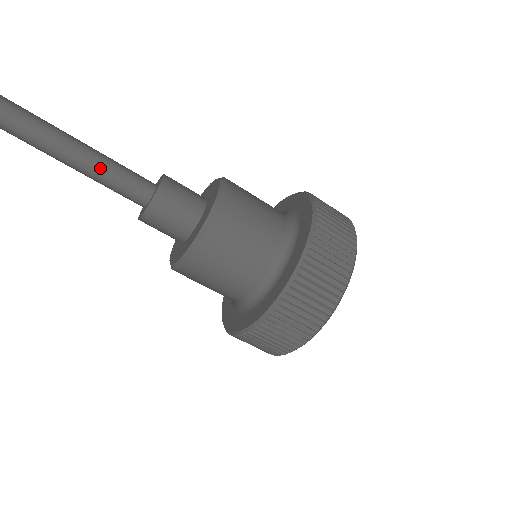
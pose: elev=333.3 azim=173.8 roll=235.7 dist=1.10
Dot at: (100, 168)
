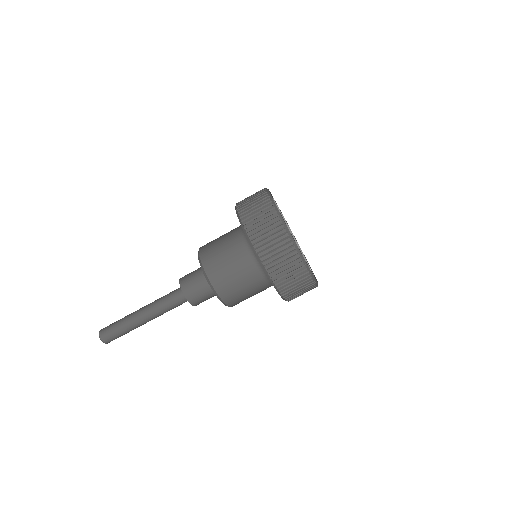
Dot at: (162, 313)
